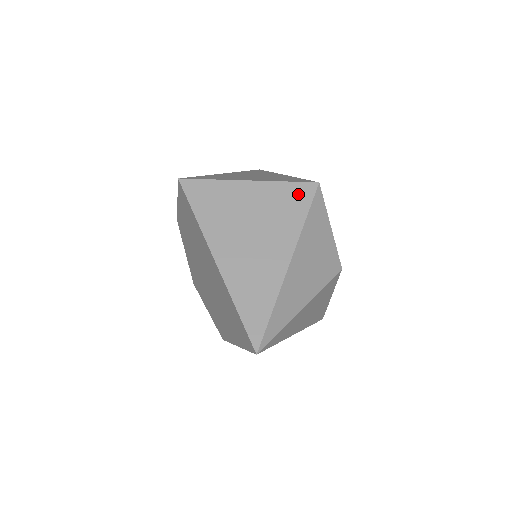
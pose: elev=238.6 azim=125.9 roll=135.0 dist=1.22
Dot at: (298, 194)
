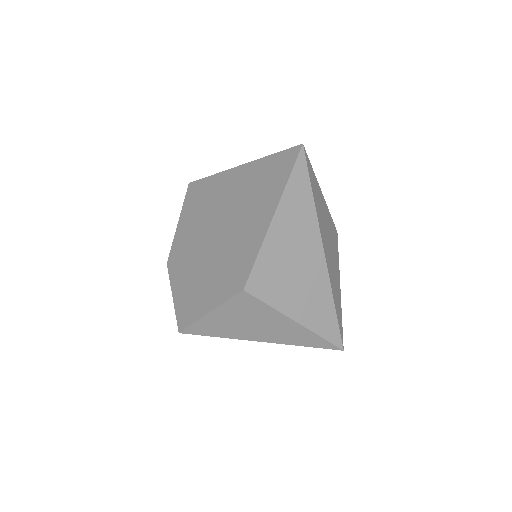
Dot at: occluded
